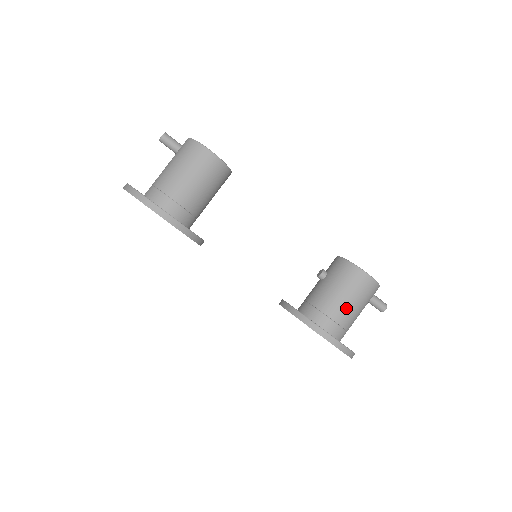
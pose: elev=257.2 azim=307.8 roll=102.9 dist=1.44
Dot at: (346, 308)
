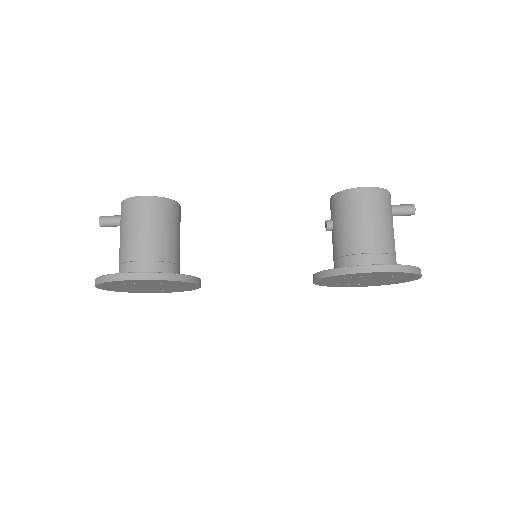
Dot at: (372, 233)
